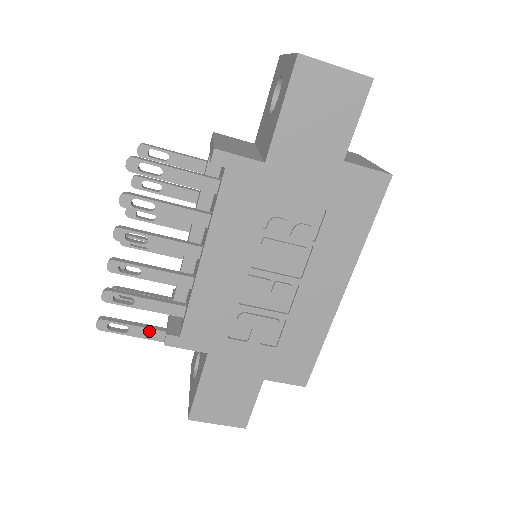
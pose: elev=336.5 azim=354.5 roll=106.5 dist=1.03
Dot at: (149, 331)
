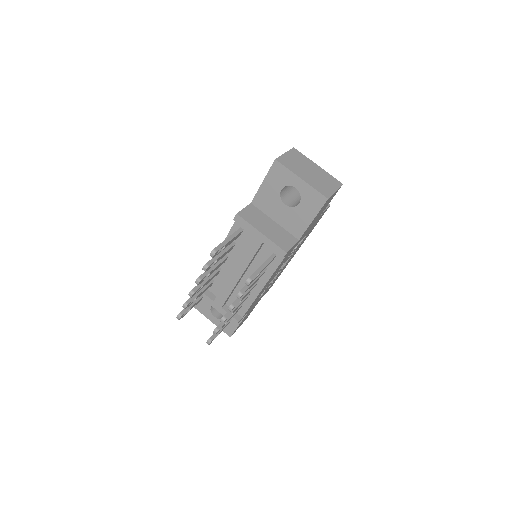
Dot at: (226, 325)
